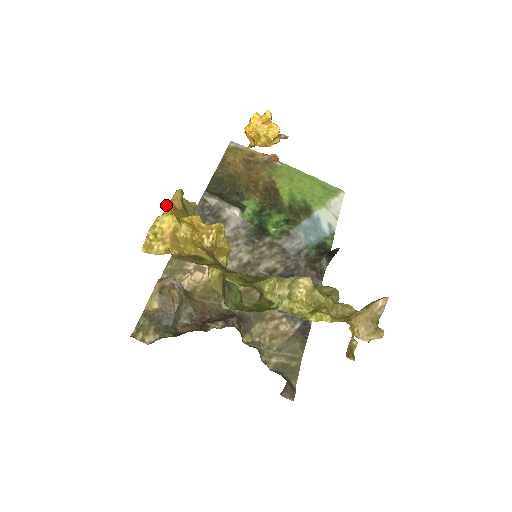
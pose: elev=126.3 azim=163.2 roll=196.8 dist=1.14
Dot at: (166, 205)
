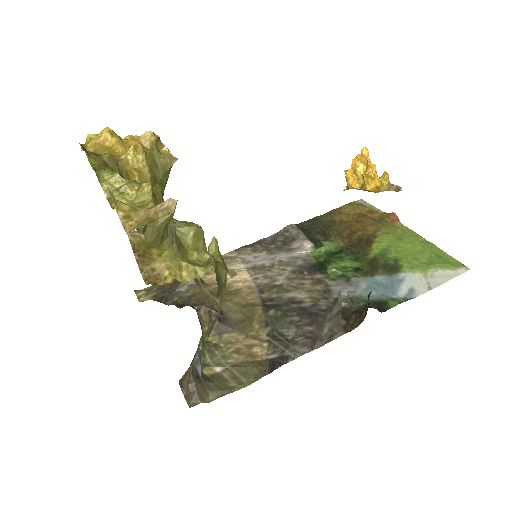
Dot at: (129, 135)
